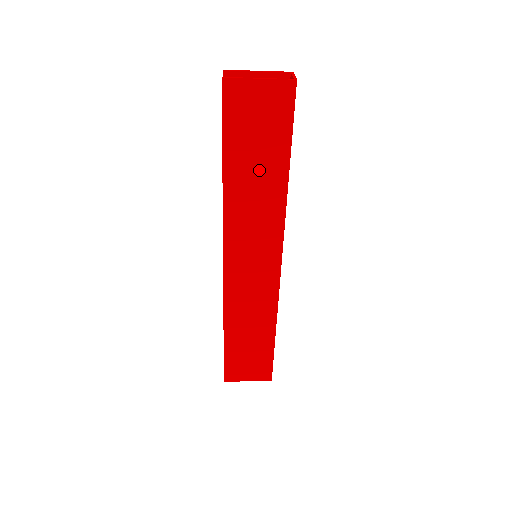
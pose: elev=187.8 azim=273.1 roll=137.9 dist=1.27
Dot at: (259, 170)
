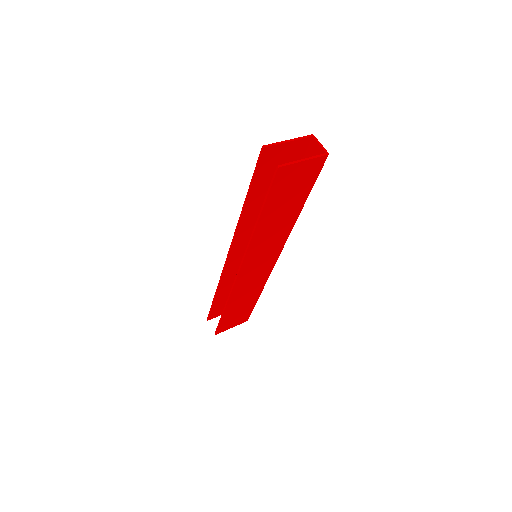
Dot at: (283, 213)
